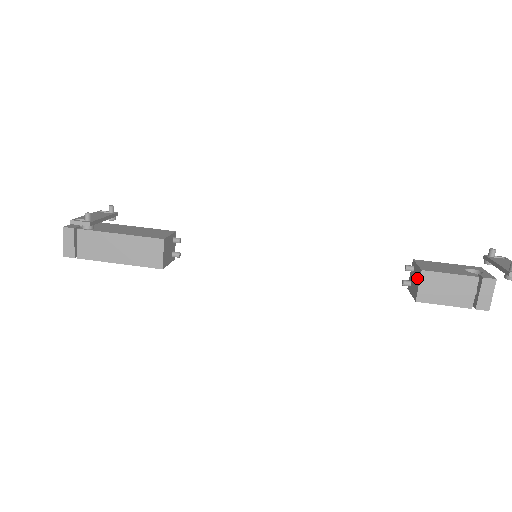
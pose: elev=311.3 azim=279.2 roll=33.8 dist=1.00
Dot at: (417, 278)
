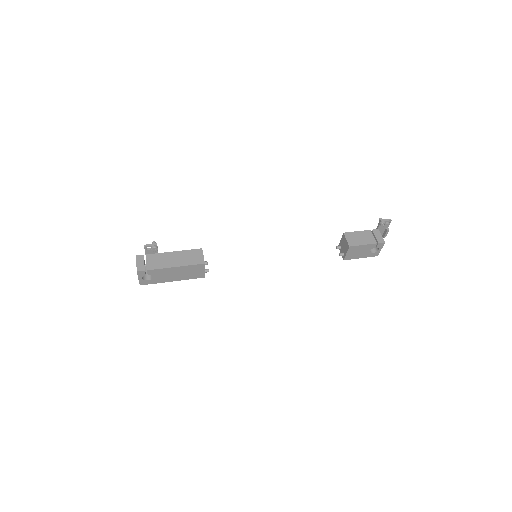
Dot at: (344, 241)
